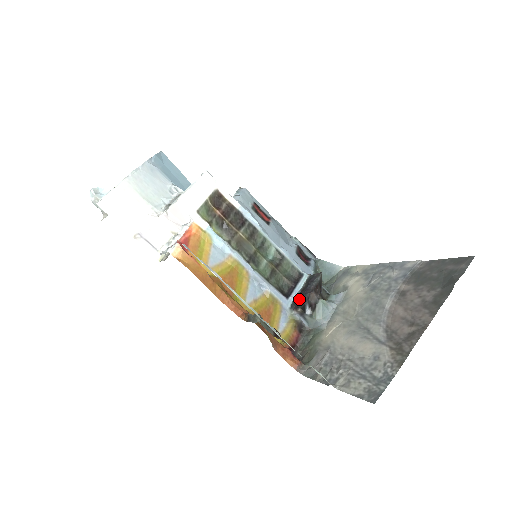
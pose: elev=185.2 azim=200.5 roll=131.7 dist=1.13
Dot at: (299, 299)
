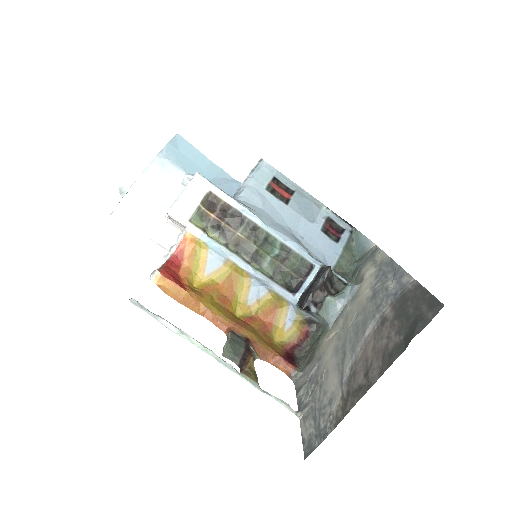
Dot at: (304, 297)
